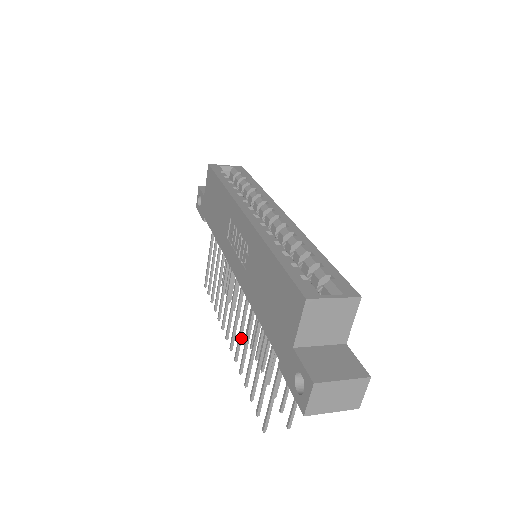
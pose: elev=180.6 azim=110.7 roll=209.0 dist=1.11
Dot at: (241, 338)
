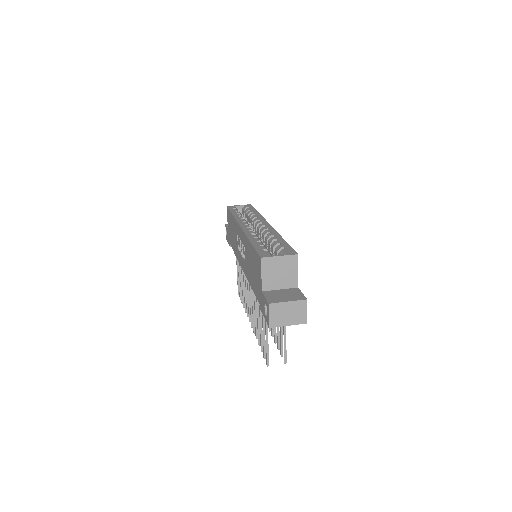
Dot at: (254, 314)
